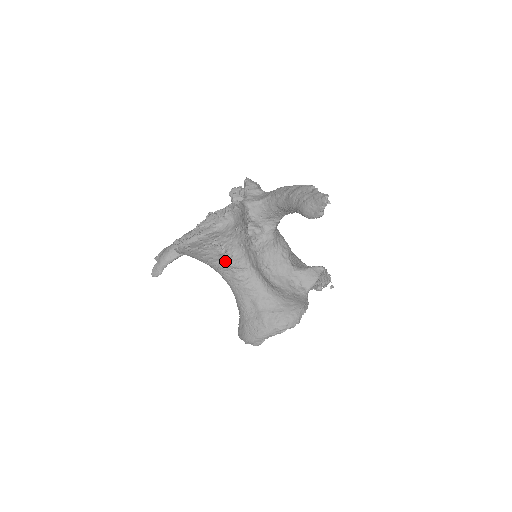
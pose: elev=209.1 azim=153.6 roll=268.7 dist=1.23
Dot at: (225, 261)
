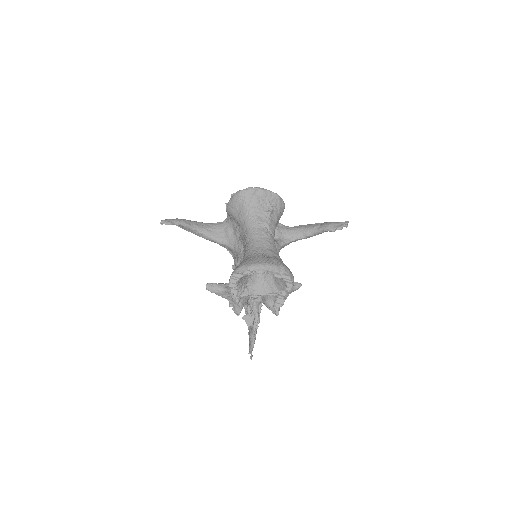
Dot at: (265, 219)
